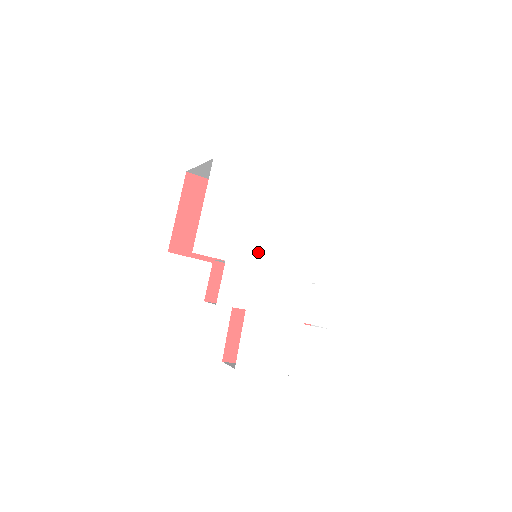
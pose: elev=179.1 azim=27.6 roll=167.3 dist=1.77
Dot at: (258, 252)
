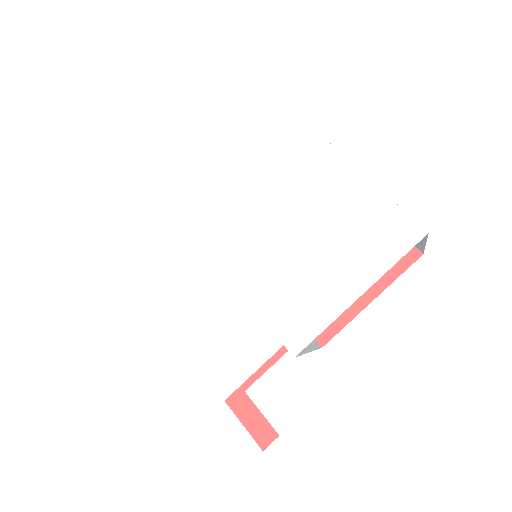
Dot at: (223, 229)
